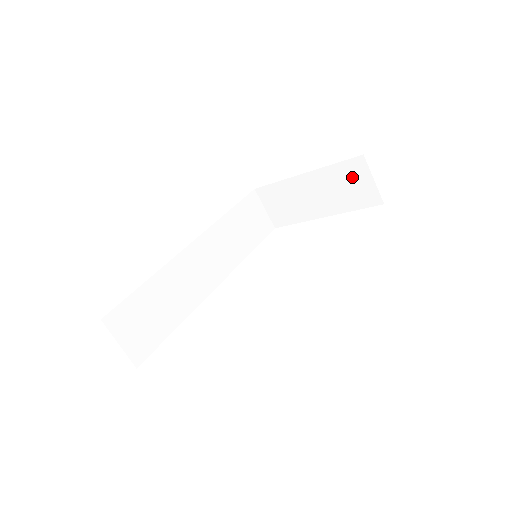
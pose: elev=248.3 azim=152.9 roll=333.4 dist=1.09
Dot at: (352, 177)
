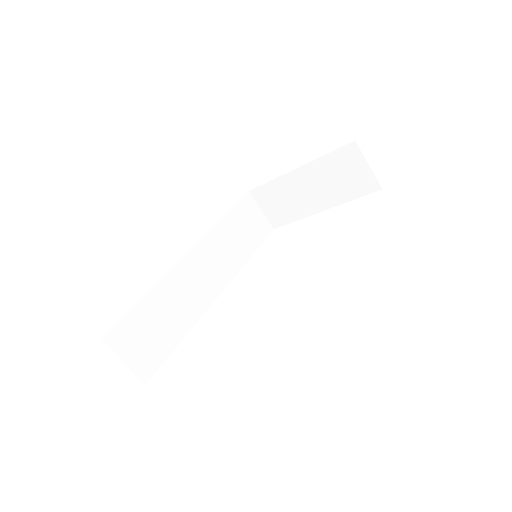
Dot at: (346, 165)
